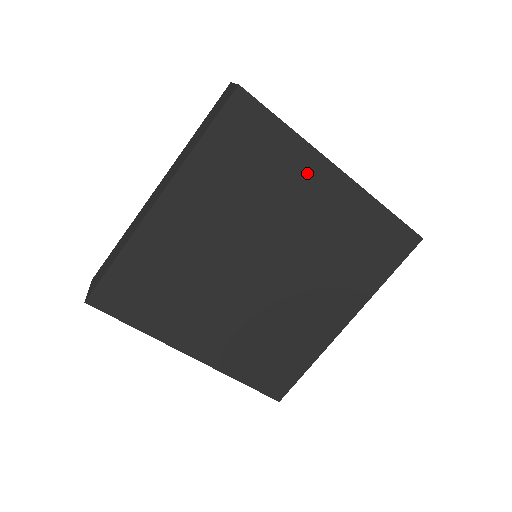
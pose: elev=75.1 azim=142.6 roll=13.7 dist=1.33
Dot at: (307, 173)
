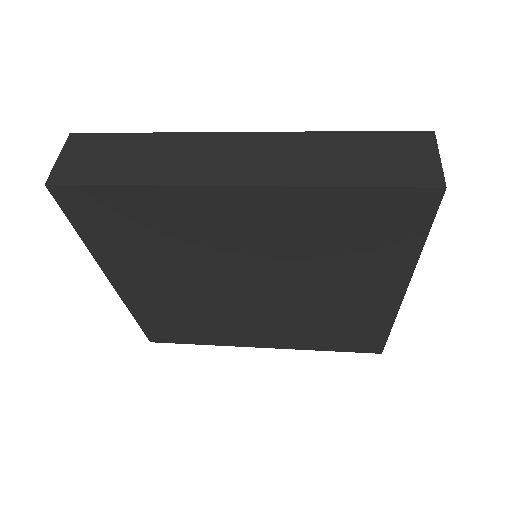
Dot at: (200, 209)
